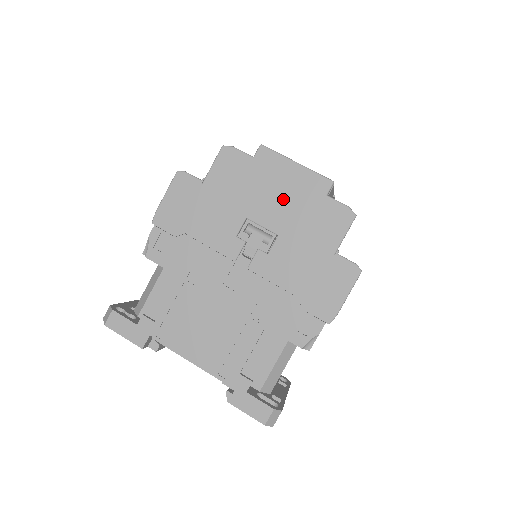
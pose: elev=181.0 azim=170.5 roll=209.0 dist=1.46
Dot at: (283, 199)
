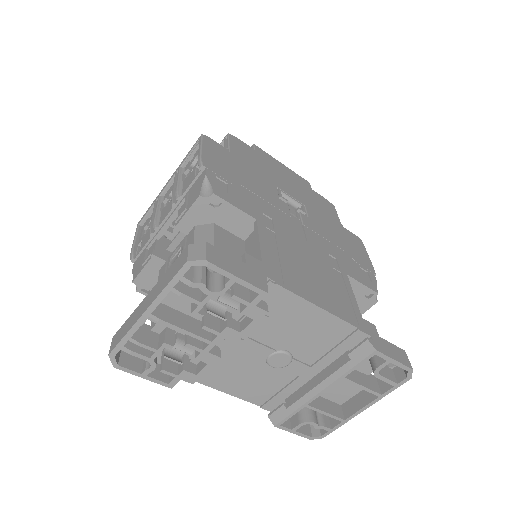
Dot at: (291, 183)
